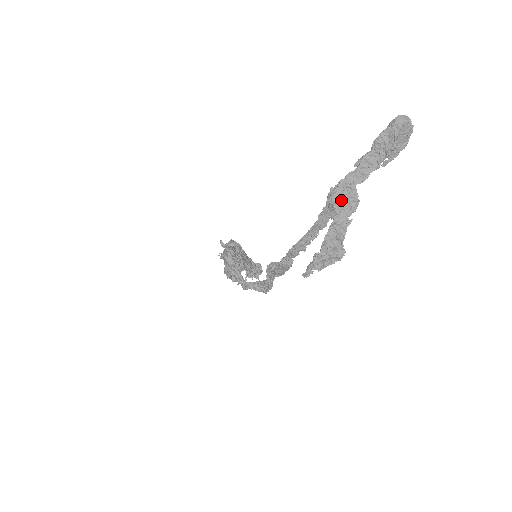
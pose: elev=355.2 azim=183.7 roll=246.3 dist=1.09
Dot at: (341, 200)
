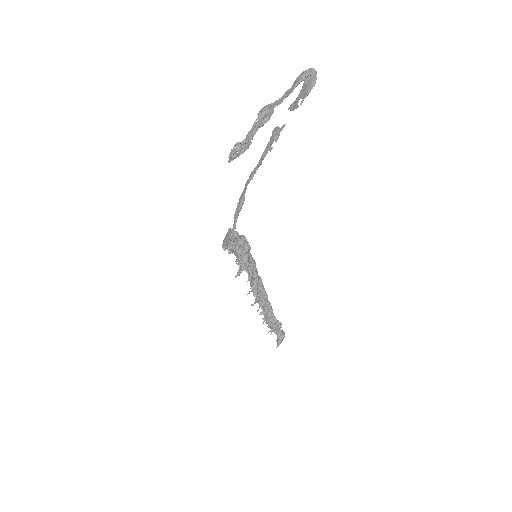
Dot at: (263, 112)
